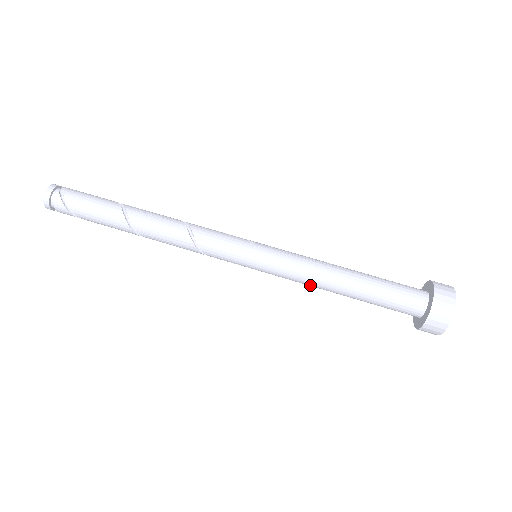
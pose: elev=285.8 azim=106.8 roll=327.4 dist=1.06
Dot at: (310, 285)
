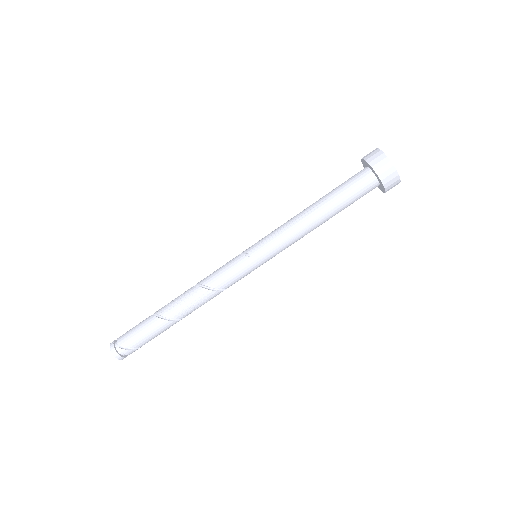
Dot at: (302, 237)
